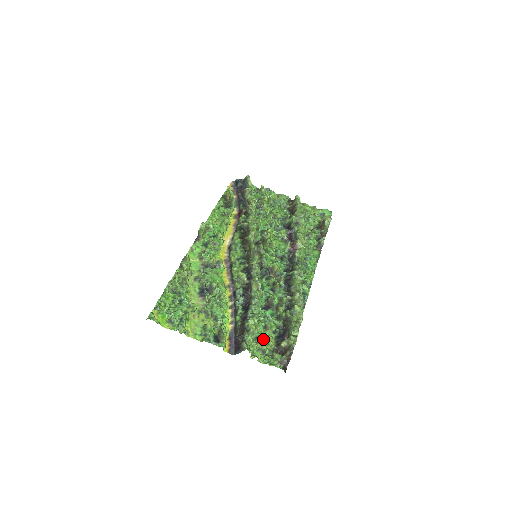
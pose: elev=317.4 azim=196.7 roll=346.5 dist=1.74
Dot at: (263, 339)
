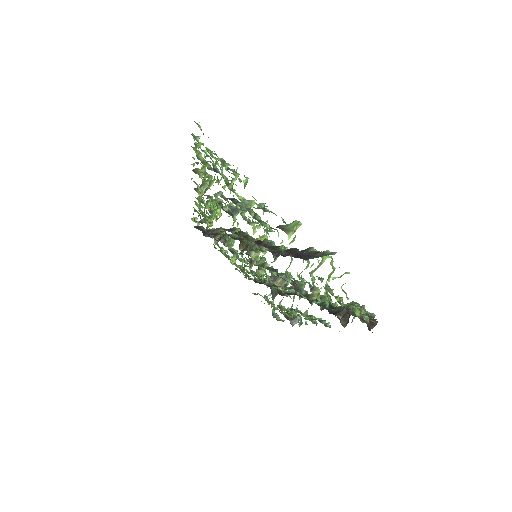
Dot at: occluded
